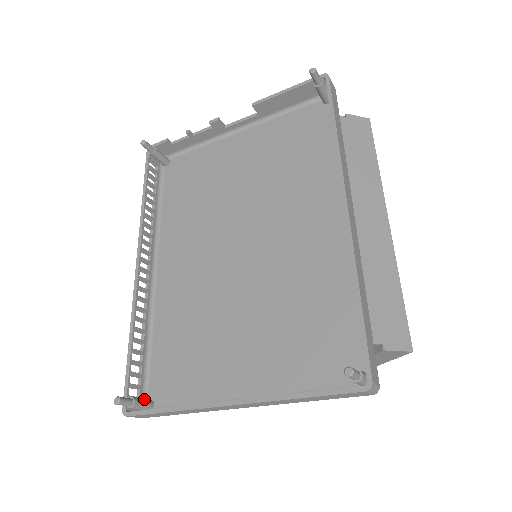
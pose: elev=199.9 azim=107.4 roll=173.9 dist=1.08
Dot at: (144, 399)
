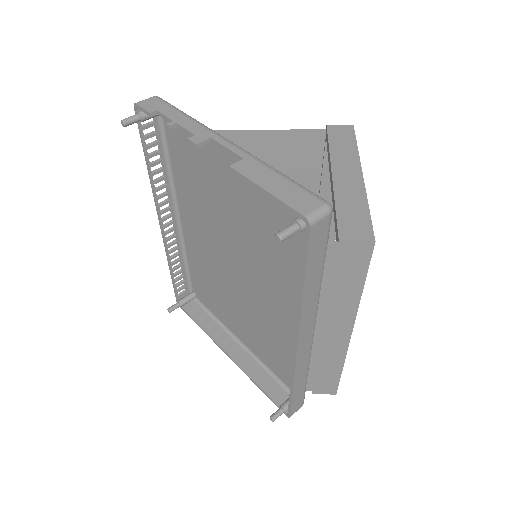
Dot at: (188, 298)
